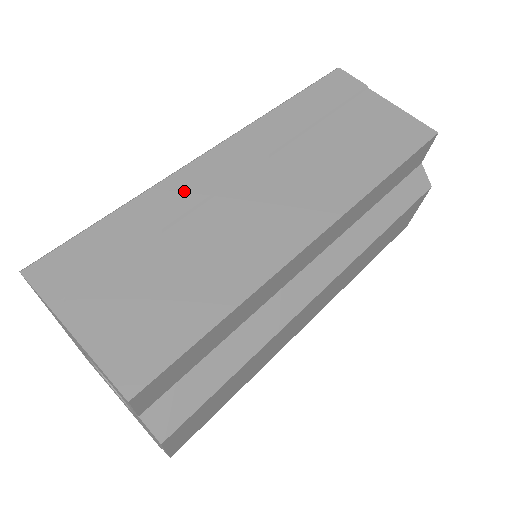
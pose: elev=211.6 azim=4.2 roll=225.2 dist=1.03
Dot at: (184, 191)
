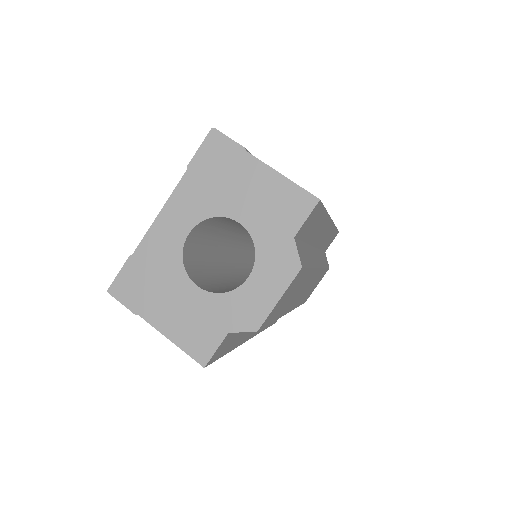
Dot at: occluded
